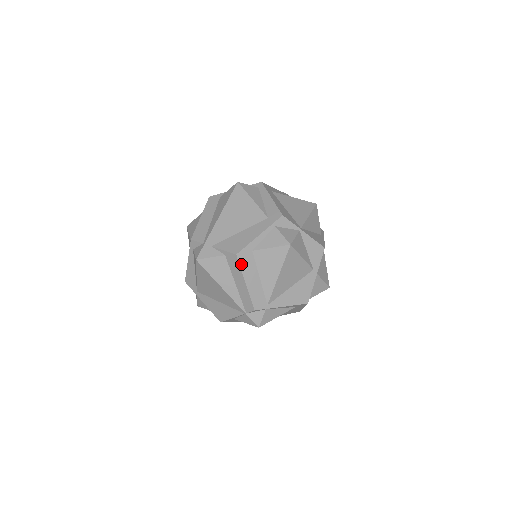
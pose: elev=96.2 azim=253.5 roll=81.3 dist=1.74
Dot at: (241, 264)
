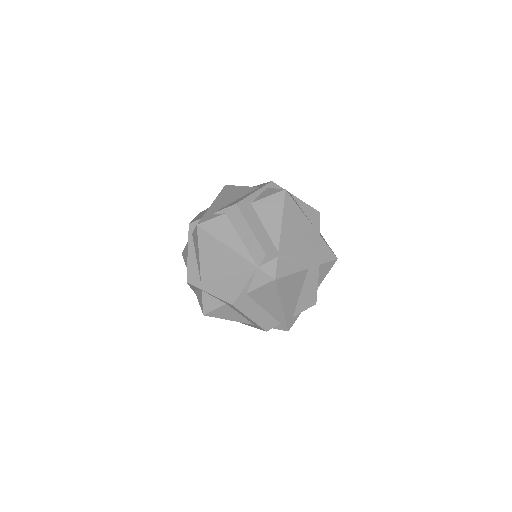
Dot at: (242, 212)
